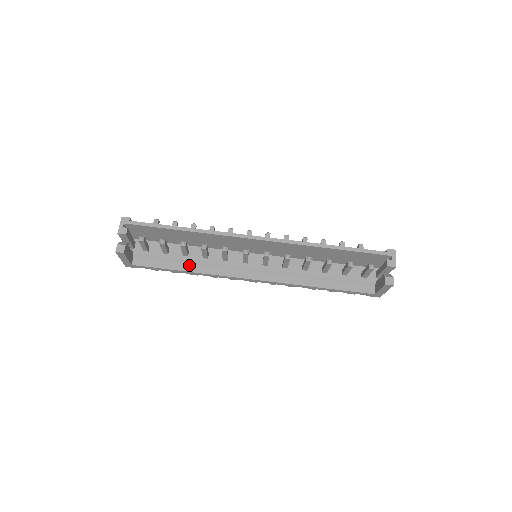
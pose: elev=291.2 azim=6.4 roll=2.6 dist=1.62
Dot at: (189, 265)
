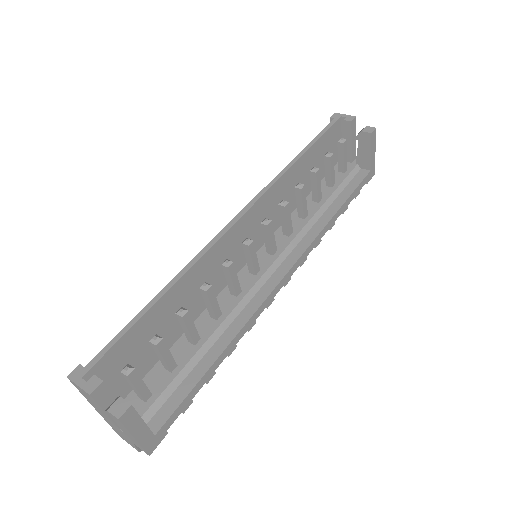
Dot at: (214, 345)
